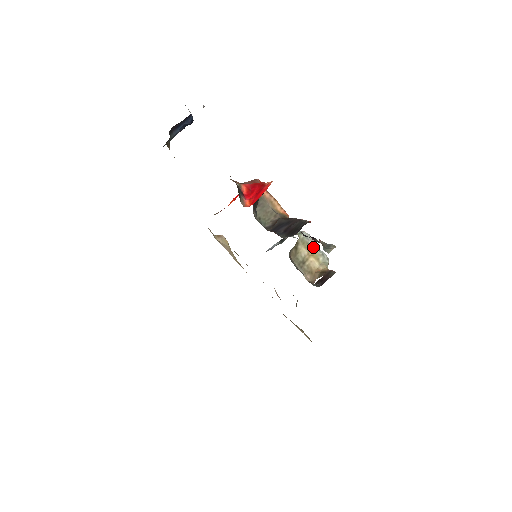
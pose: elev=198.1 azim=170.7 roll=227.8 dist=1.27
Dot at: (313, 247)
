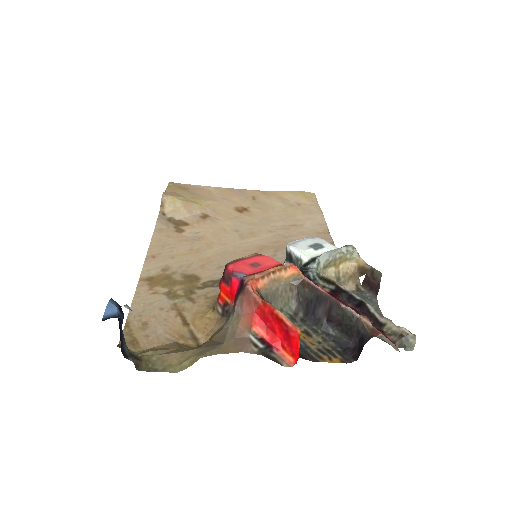
Dot at: (336, 258)
